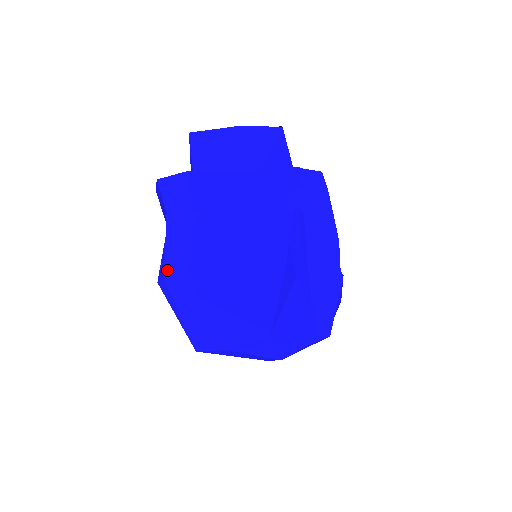
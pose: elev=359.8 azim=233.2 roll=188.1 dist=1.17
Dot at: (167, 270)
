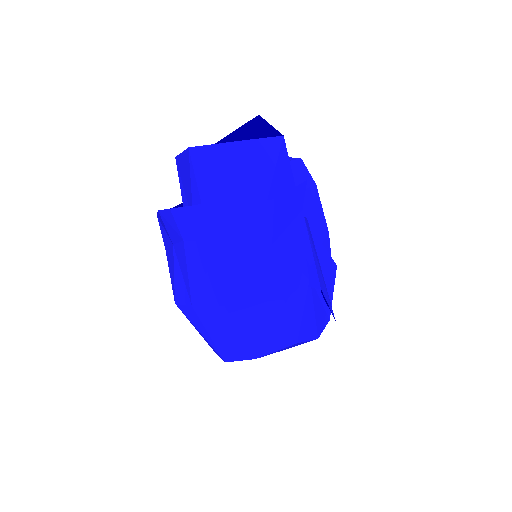
Dot at: (195, 299)
